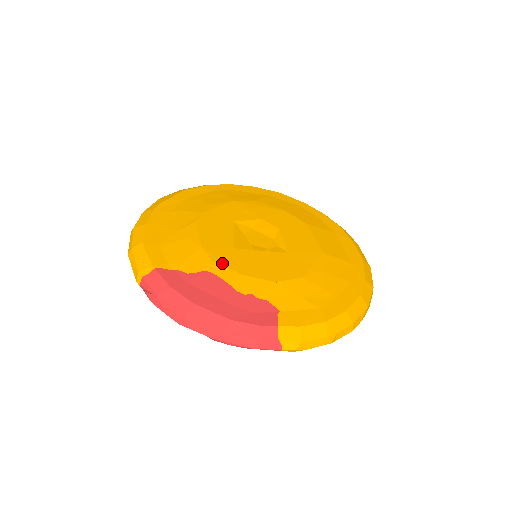
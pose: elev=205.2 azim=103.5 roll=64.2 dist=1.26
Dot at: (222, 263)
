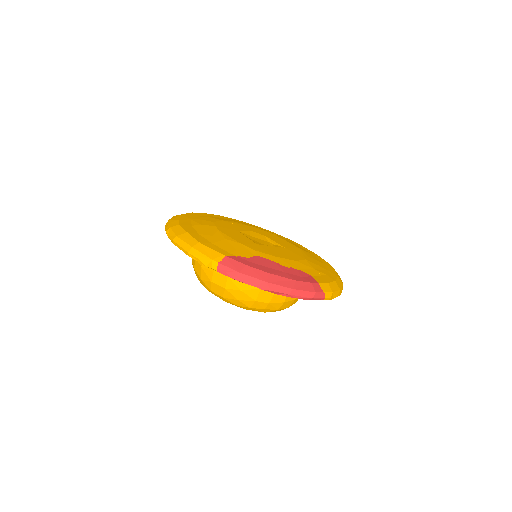
Dot at: (261, 251)
